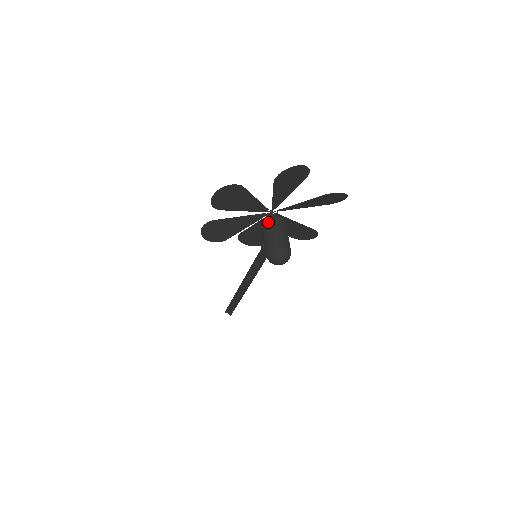
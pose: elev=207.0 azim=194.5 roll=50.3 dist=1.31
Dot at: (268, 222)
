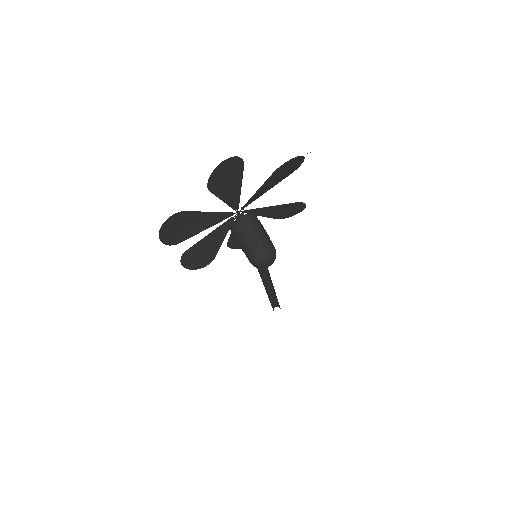
Dot at: (236, 228)
